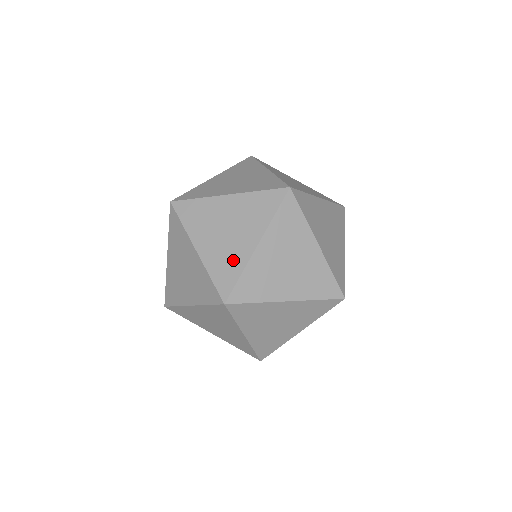
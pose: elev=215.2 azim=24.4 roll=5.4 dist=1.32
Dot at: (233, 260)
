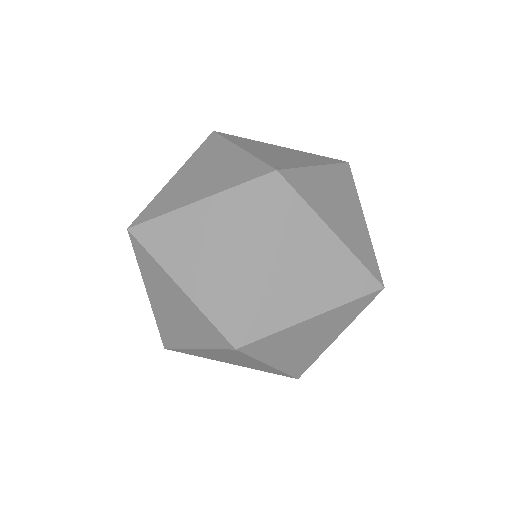
Dot at: (288, 161)
